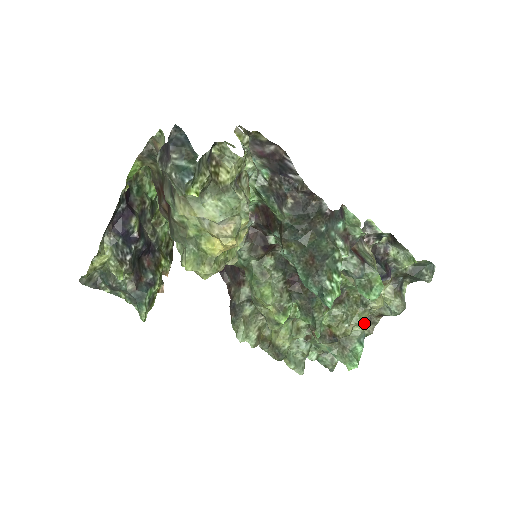
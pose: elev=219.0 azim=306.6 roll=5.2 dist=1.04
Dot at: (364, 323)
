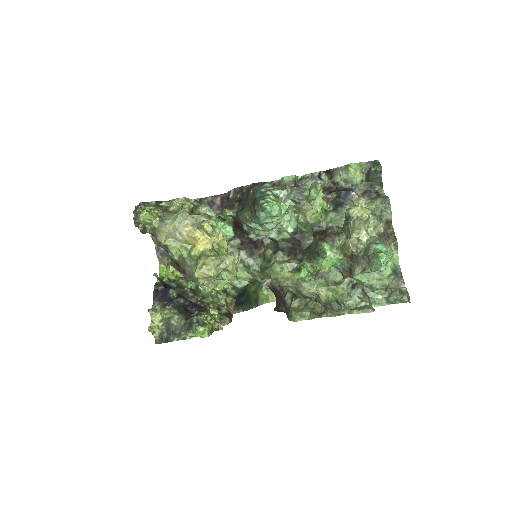
Dot at: (388, 242)
